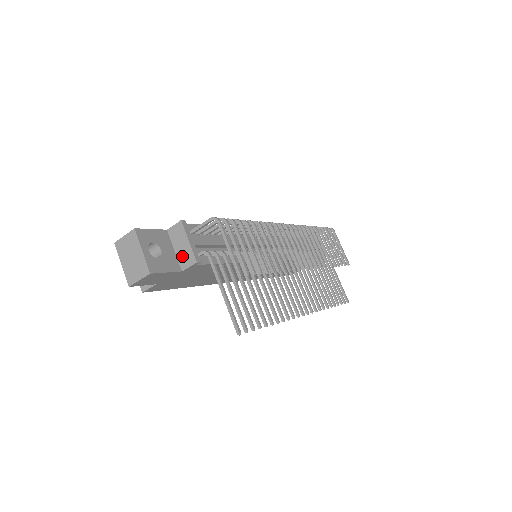
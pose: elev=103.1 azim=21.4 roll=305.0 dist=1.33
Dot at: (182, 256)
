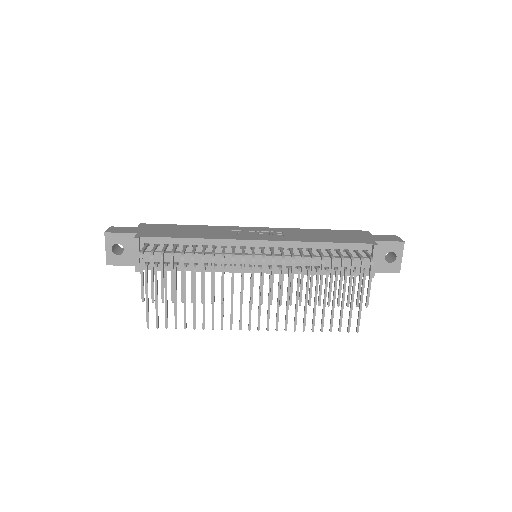
Dot at: occluded
